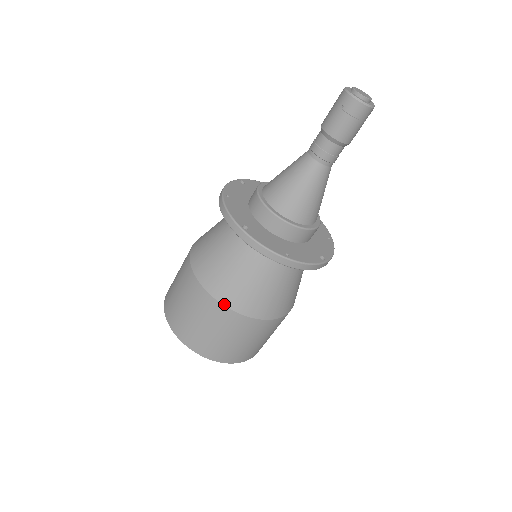
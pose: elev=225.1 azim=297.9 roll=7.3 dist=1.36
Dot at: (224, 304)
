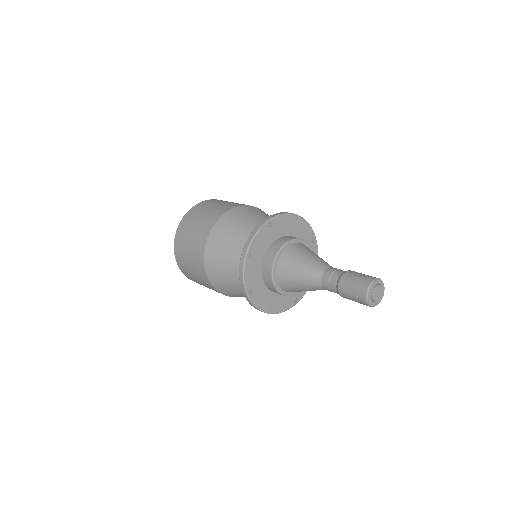
Dot at: (218, 291)
